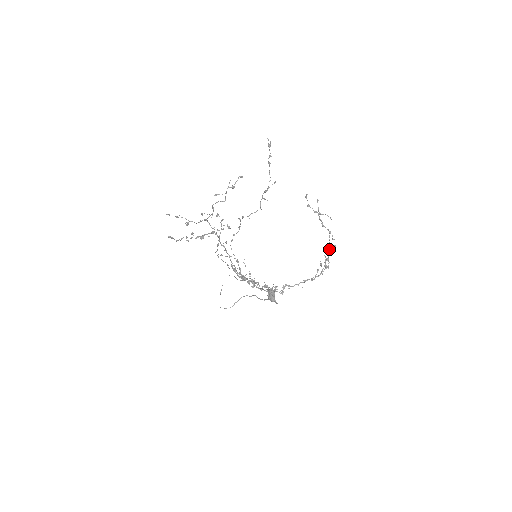
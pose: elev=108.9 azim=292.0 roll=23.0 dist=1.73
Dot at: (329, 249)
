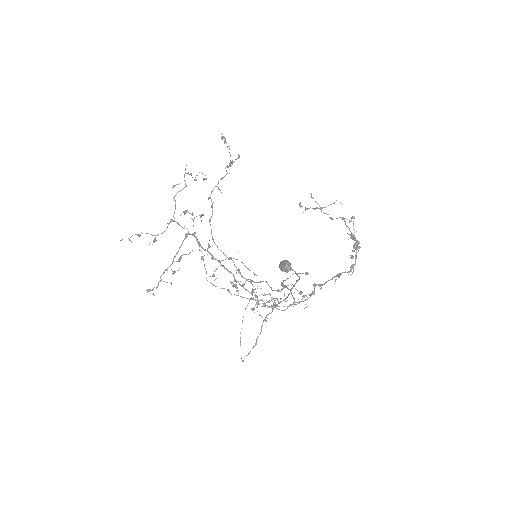
Dot at: occluded
